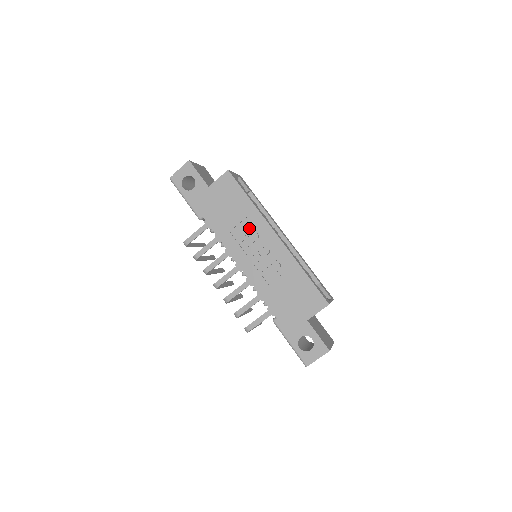
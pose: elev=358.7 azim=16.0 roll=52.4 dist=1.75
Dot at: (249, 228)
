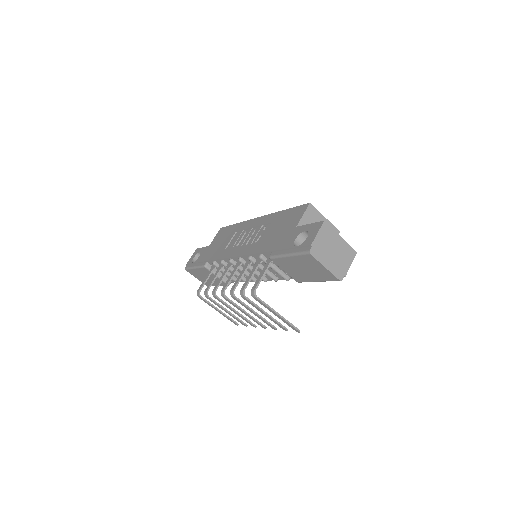
Dot at: (238, 234)
